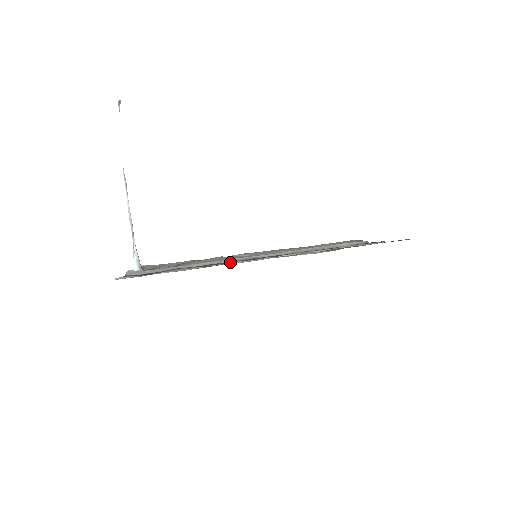
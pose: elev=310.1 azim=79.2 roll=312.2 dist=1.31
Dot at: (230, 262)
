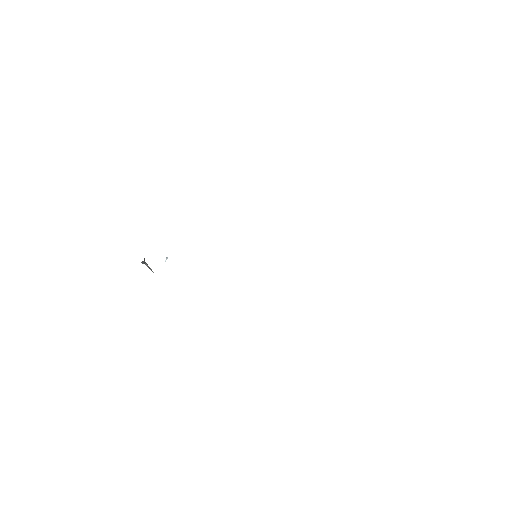
Dot at: occluded
